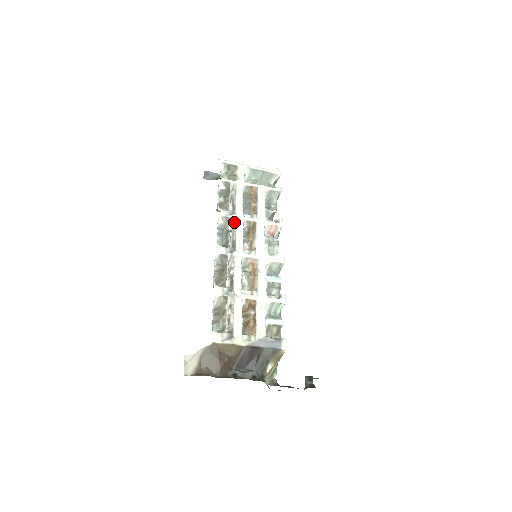
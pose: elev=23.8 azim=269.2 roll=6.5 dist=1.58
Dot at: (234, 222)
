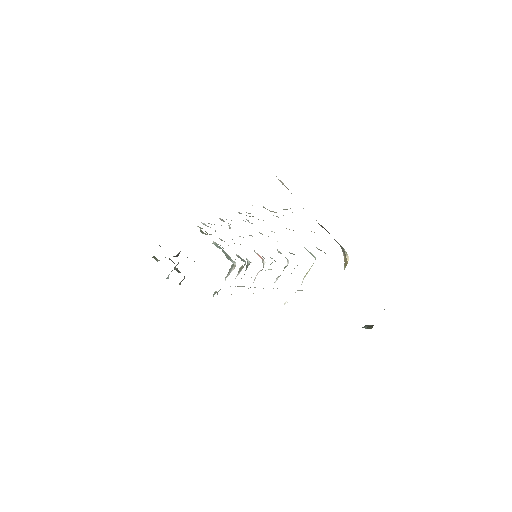
Dot at: occluded
